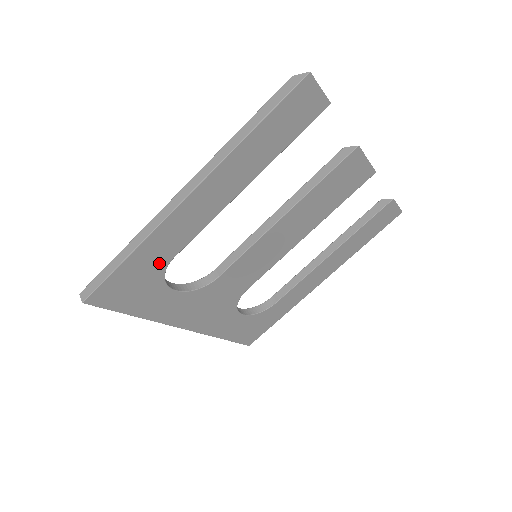
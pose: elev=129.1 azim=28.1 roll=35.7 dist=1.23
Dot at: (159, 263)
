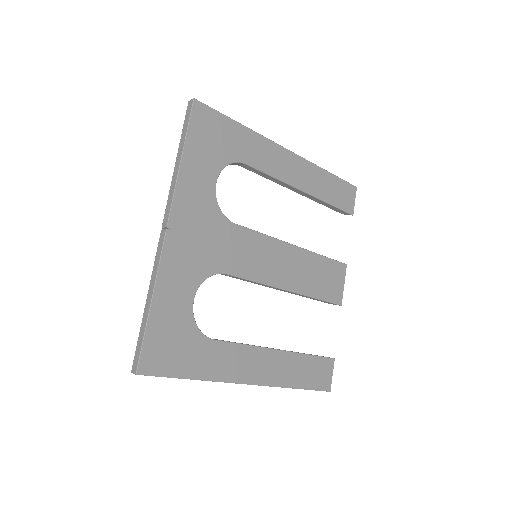
Dot at: (239, 153)
